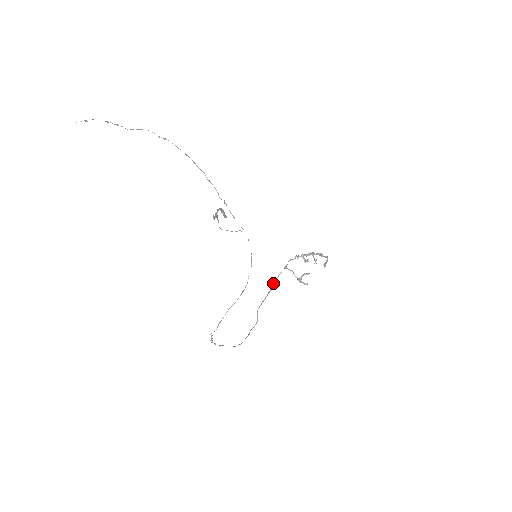
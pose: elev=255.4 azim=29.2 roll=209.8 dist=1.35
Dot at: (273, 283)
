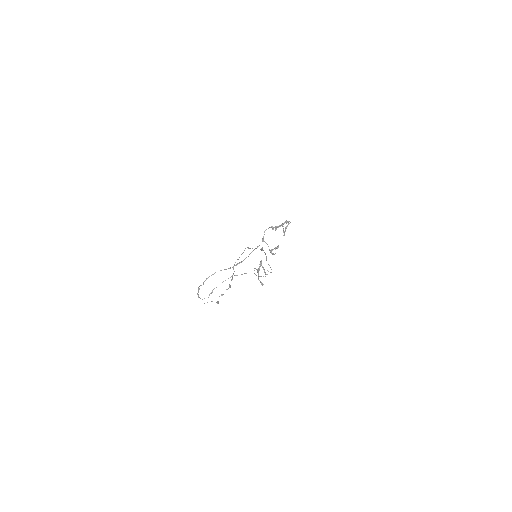
Dot at: occluded
